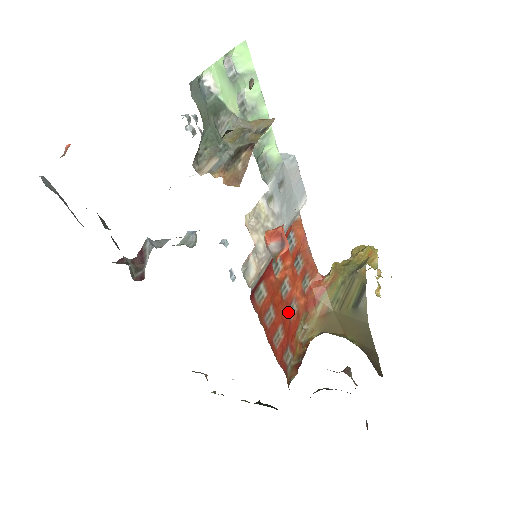
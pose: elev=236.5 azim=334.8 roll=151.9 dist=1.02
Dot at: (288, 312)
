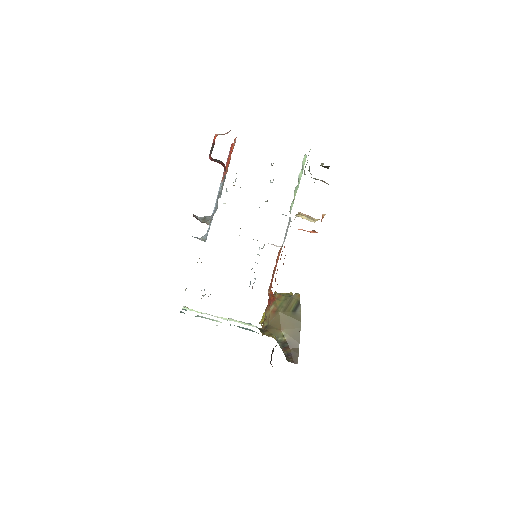
Dot at: occluded
